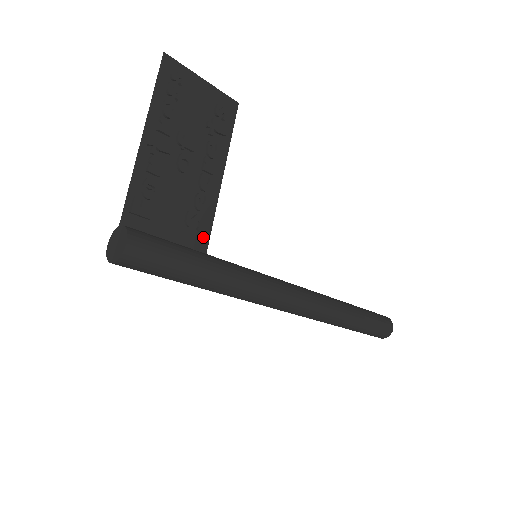
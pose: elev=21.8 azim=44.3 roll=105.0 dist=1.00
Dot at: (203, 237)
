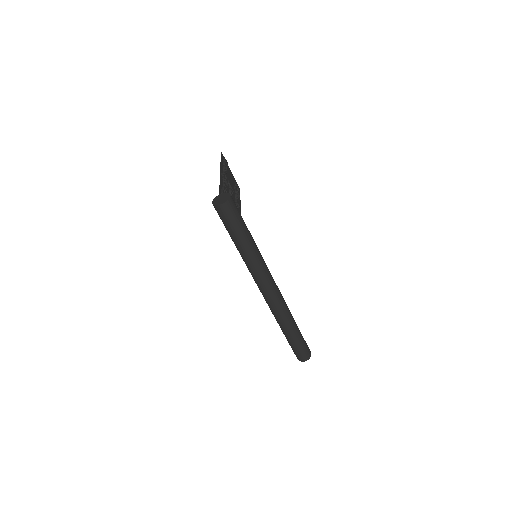
Dot at: occluded
